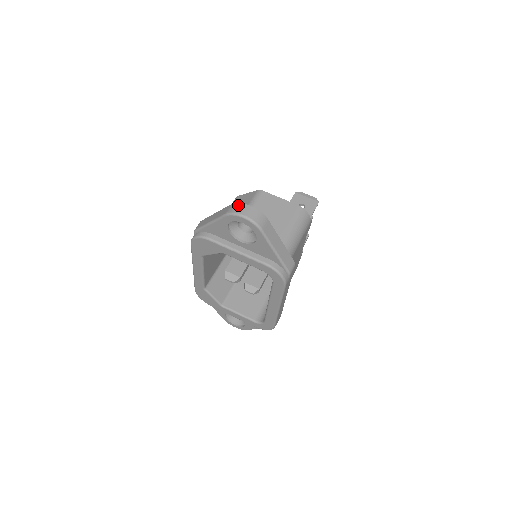
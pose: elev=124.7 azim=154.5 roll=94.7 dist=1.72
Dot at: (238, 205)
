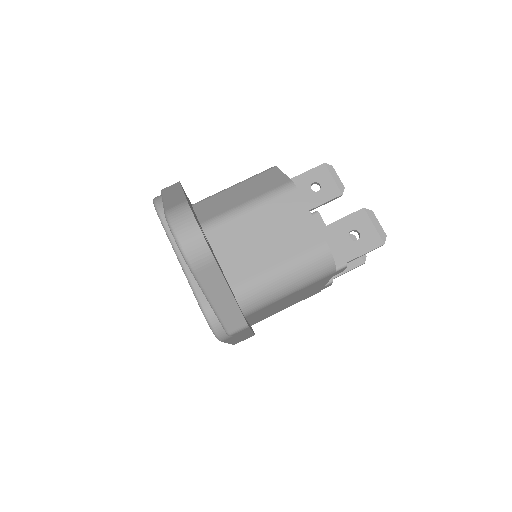
Dot at: (185, 211)
